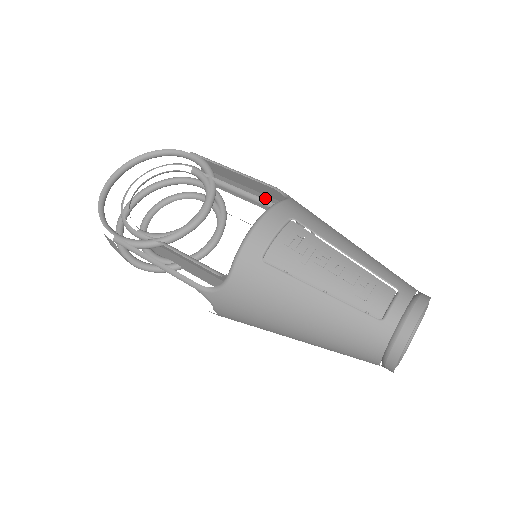
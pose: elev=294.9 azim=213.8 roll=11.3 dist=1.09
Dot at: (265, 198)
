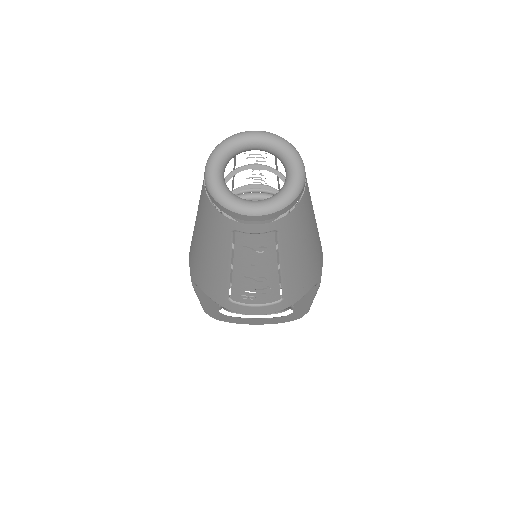
Dot at: occluded
